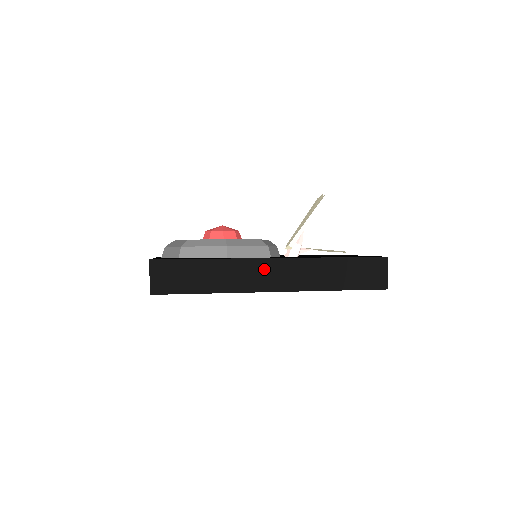
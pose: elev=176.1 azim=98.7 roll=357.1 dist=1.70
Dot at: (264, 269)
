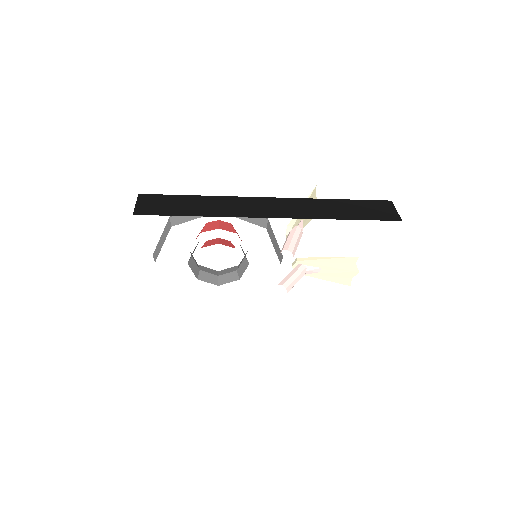
Dot at: (259, 203)
